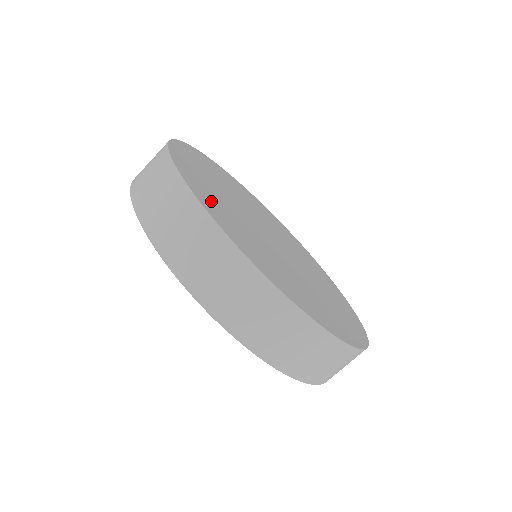
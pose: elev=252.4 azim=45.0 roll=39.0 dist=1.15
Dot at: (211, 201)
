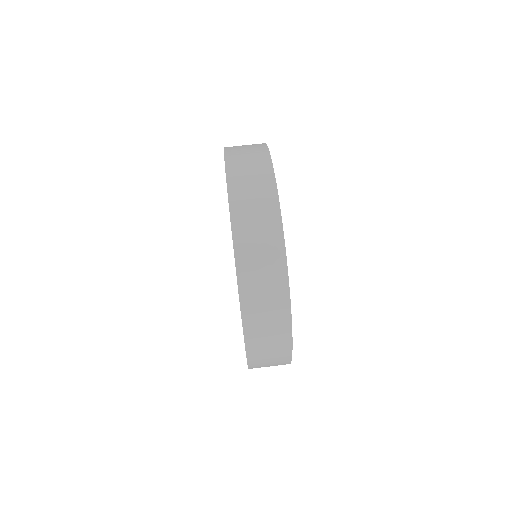
Dot at: occluded
